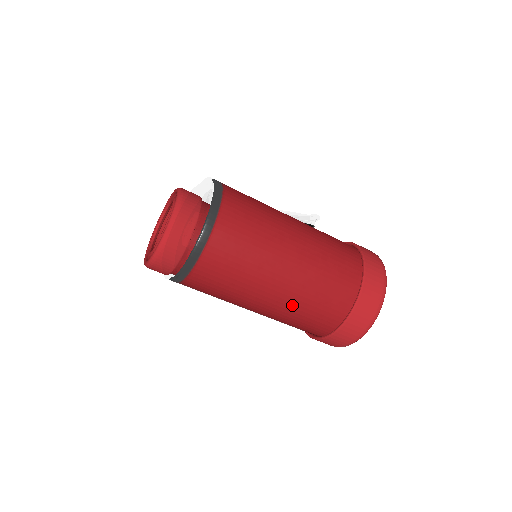
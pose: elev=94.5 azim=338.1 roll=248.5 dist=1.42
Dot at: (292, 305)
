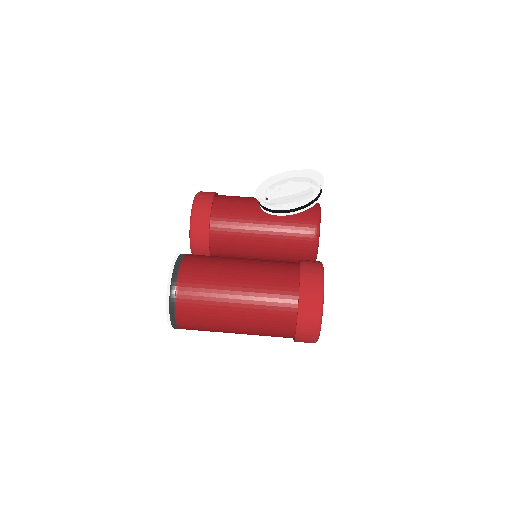
Dot at: occluded
